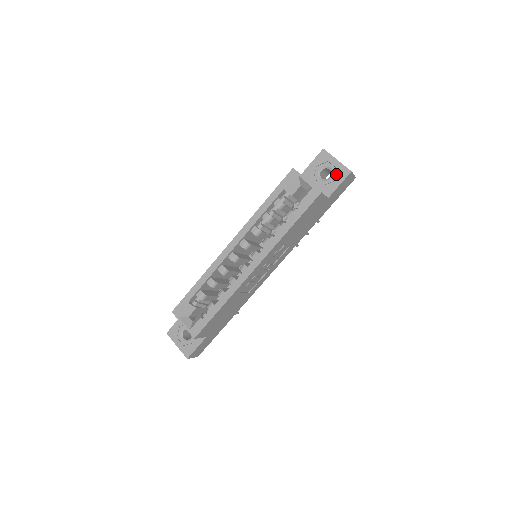
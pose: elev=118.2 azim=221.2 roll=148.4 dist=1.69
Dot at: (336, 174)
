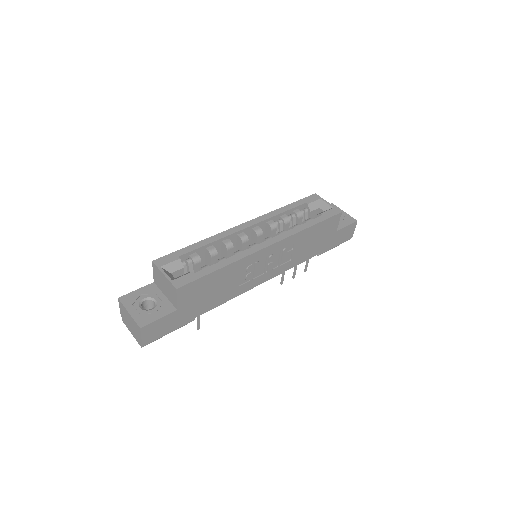
Dot at: (344, 219)
